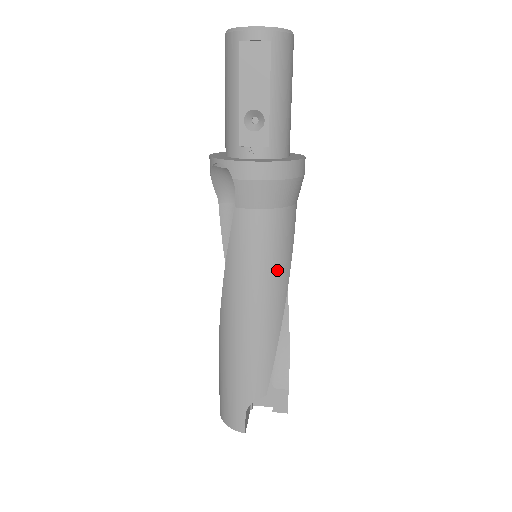
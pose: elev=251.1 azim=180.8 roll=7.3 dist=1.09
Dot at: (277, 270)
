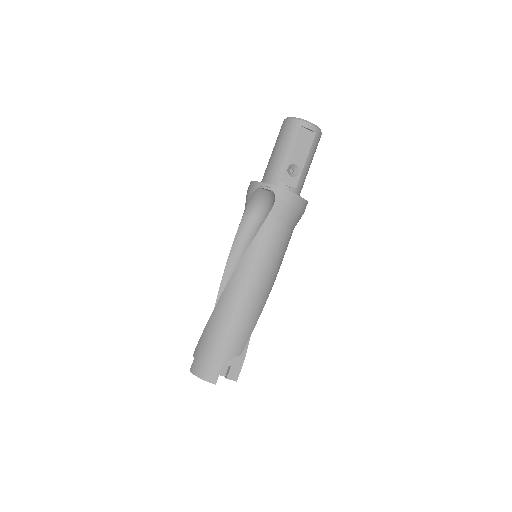
Dot at: (277, 265)
